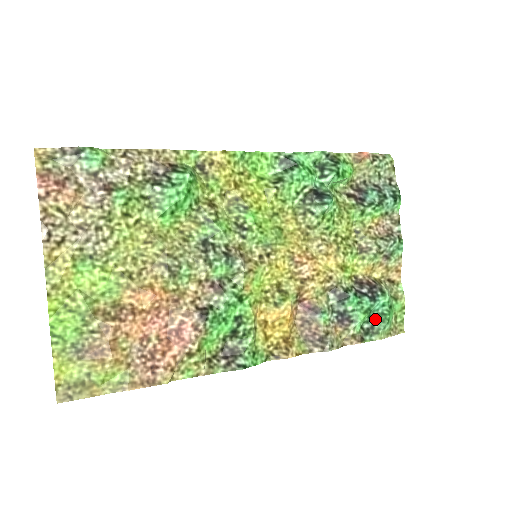
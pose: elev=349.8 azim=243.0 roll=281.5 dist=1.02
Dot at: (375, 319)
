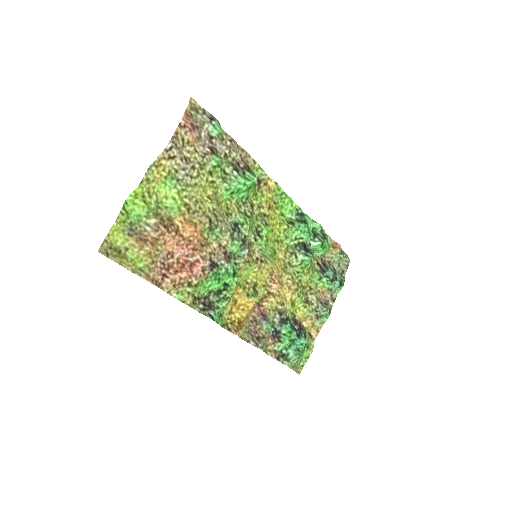
Dot at: (292, 350)
